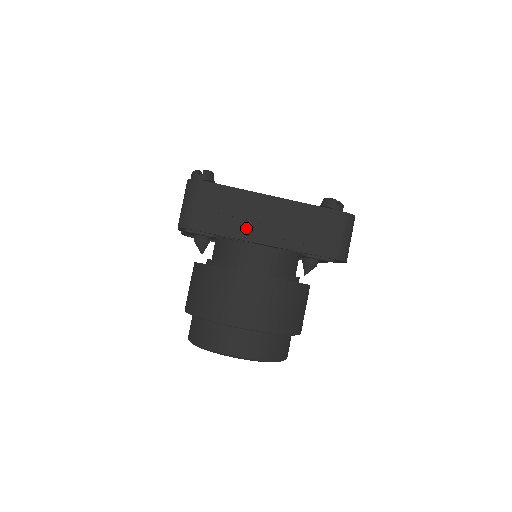
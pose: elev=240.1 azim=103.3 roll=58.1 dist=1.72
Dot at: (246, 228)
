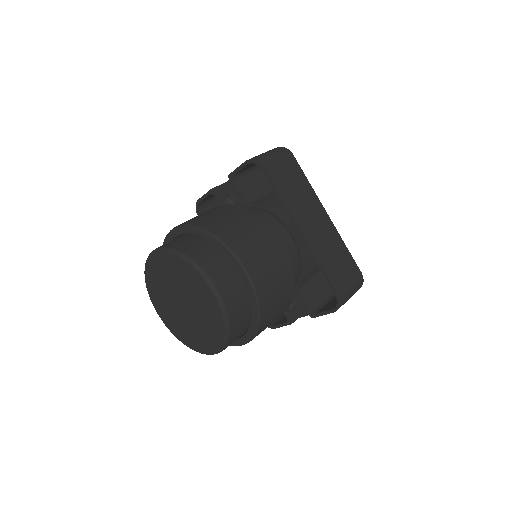
Dot at: (297, 208)
